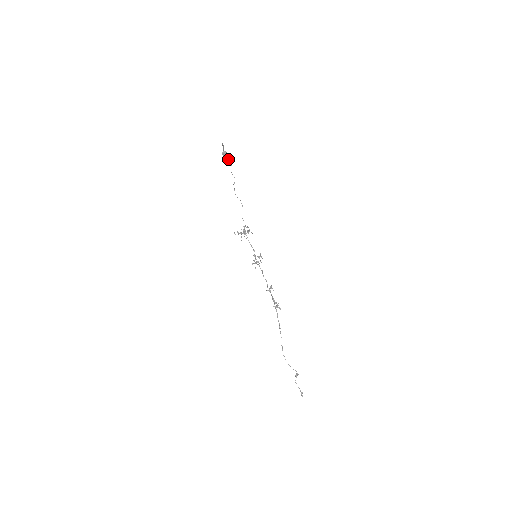
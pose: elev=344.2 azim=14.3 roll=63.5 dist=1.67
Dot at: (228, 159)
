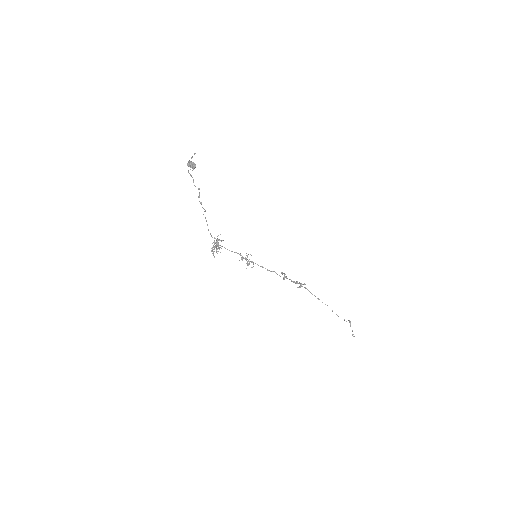
Dot at: (188, 171)
